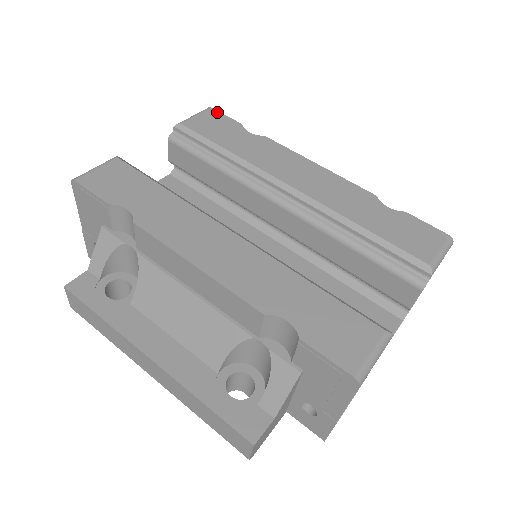
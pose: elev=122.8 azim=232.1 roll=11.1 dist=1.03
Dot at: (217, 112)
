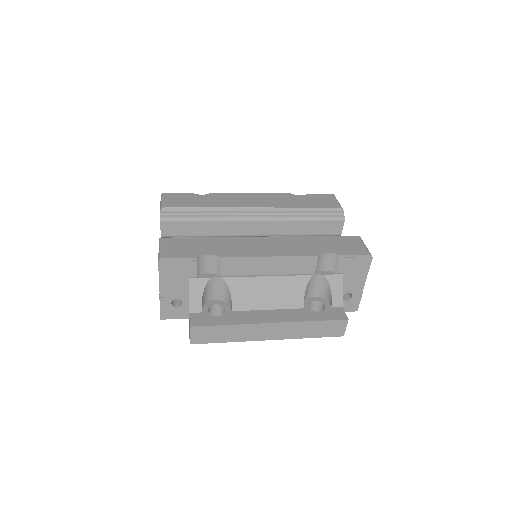
Dot at: (171, 193)
